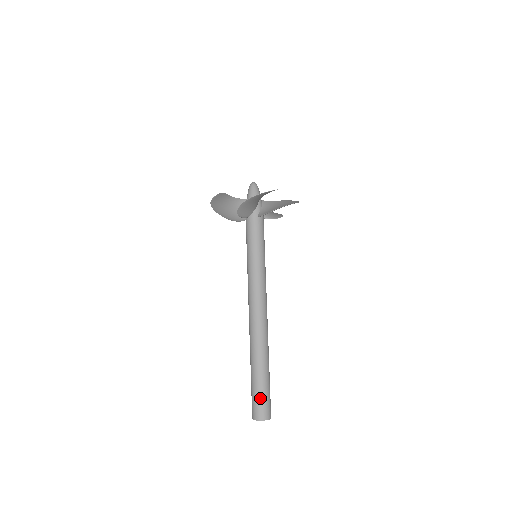
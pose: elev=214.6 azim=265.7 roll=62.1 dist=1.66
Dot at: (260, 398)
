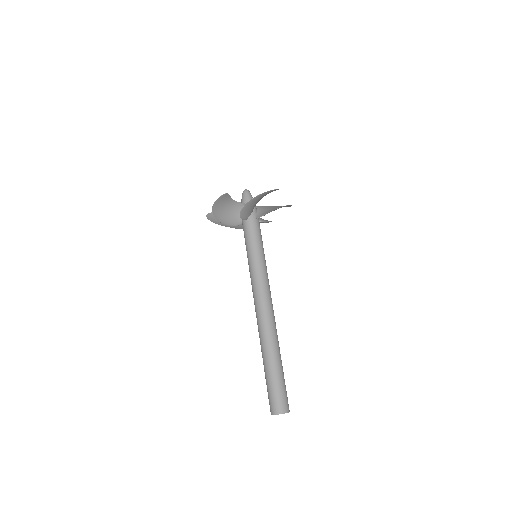
Dot at: (269, 392)
